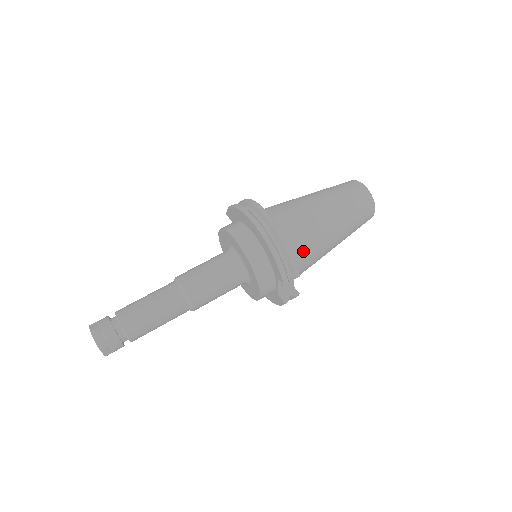
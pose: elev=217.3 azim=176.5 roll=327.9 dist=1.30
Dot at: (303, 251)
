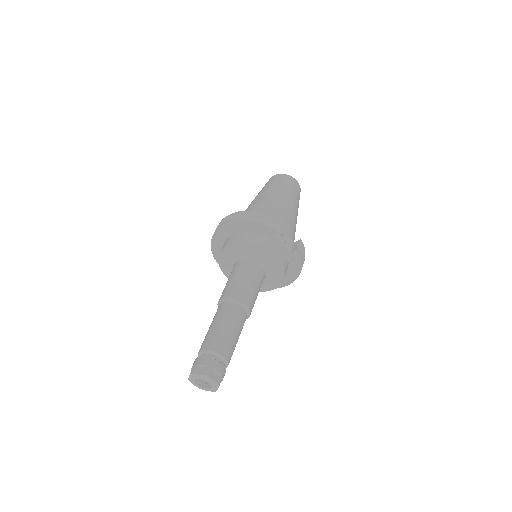
Dot at: occluded
